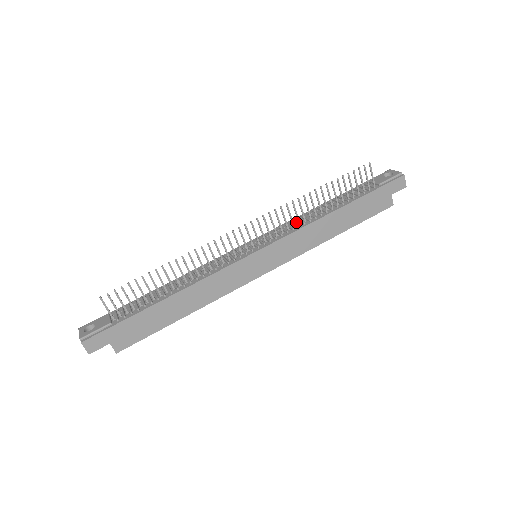
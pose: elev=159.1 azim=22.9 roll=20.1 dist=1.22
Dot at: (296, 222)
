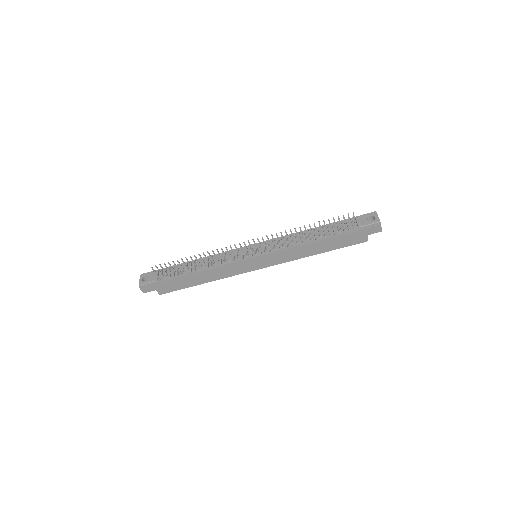
Dot at: occluded
